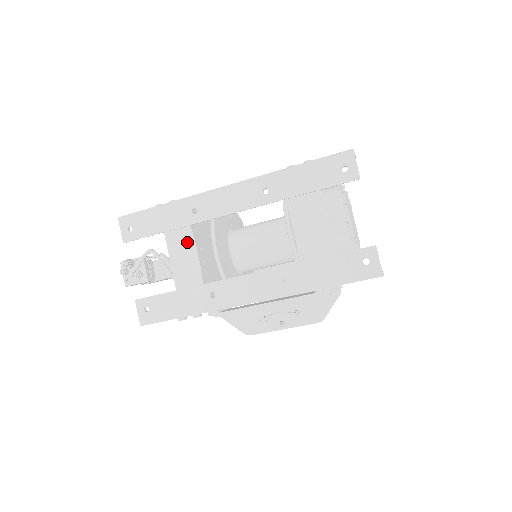
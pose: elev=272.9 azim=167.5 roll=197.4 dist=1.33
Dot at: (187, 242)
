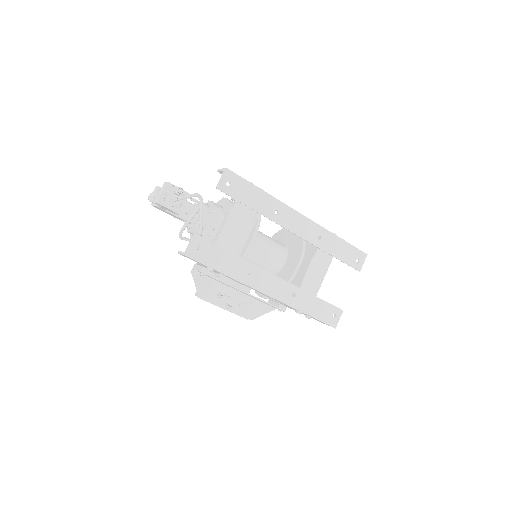
Dot at: (247, 221)
